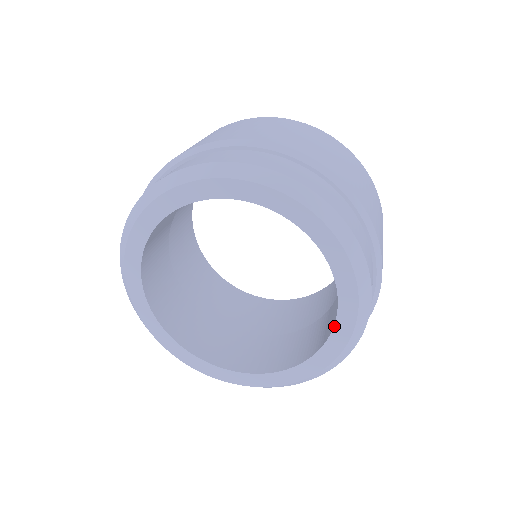
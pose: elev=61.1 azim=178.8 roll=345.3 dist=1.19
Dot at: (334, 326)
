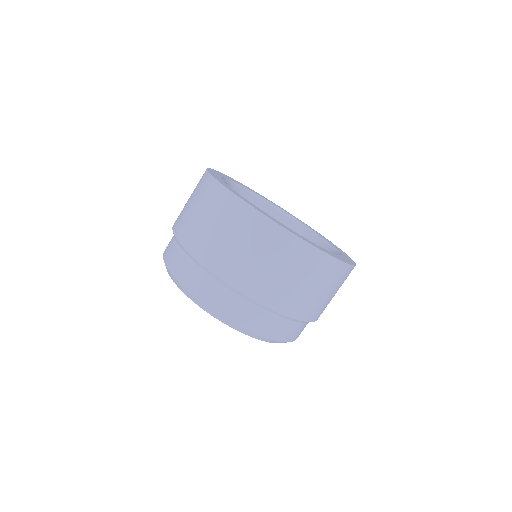
Dot at: occluded
